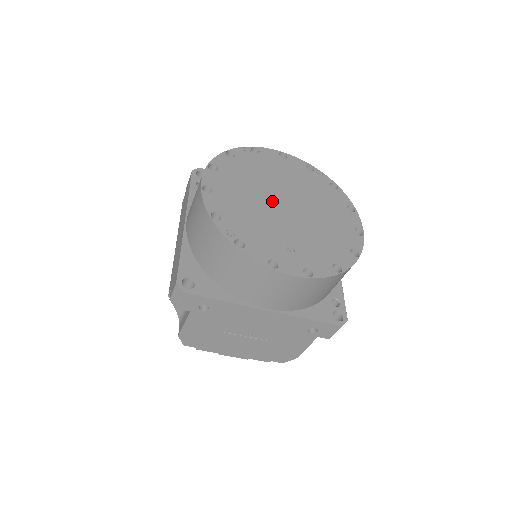
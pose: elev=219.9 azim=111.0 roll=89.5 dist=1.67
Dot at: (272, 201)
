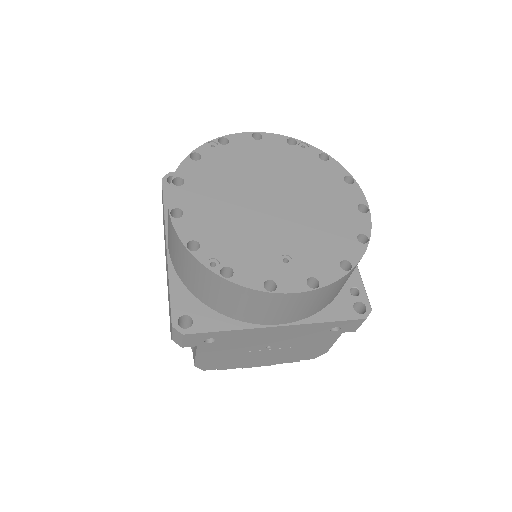
Dot at: (255, 202)
